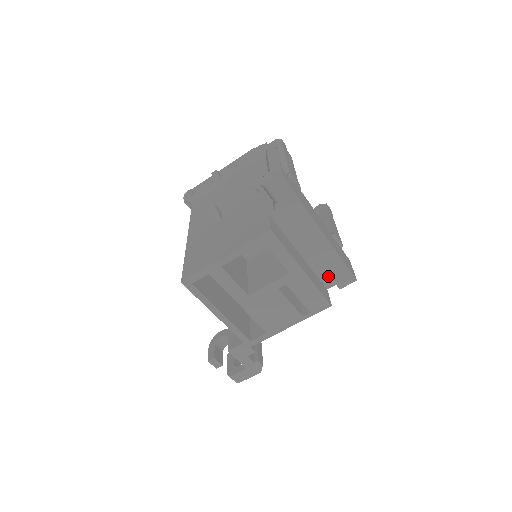
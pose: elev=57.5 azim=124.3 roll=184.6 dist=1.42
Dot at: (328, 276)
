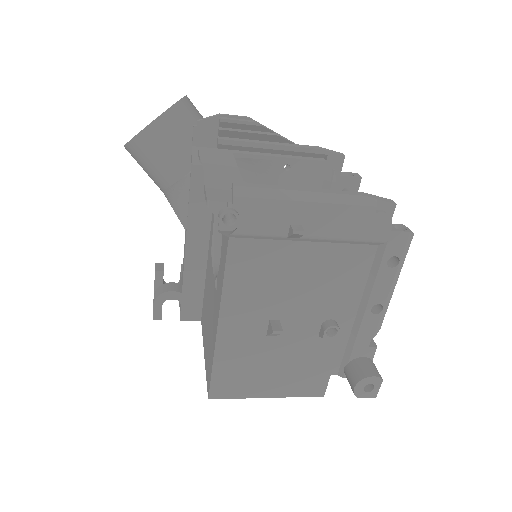
Dot at: occluded
